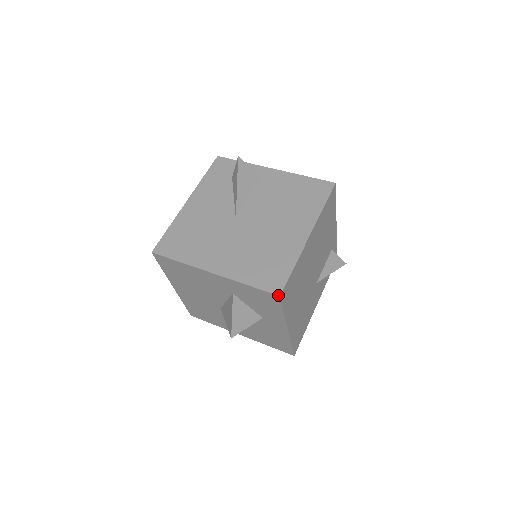
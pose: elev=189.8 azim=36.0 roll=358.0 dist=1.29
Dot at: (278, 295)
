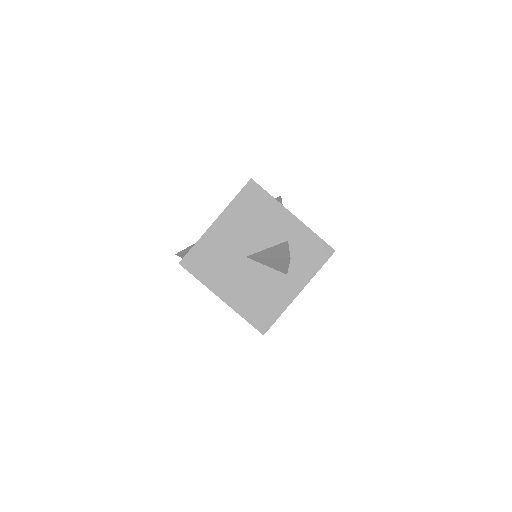
Dot at: occluded
